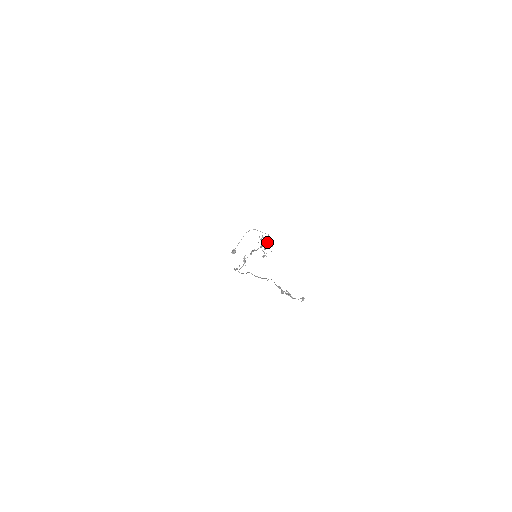
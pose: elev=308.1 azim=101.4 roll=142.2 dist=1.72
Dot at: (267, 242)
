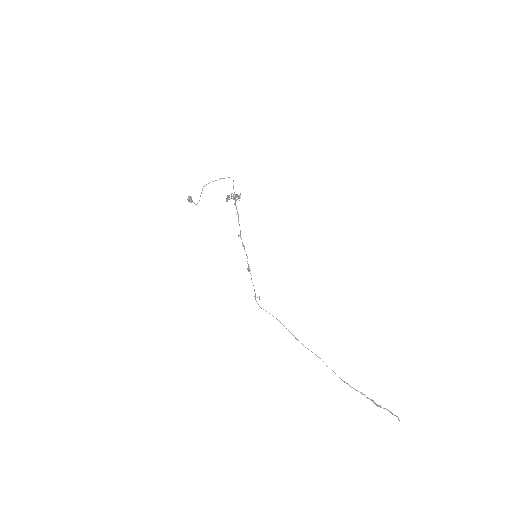
Dot at: occluded
